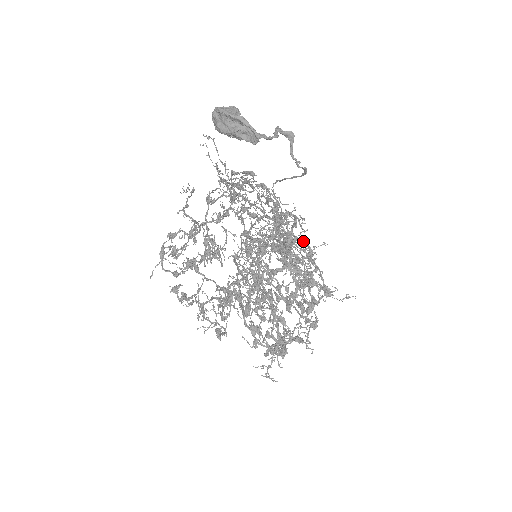
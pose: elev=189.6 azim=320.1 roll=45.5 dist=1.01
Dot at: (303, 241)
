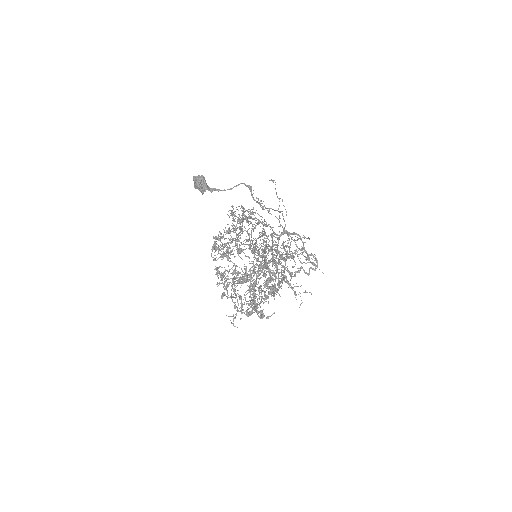
Dot at: (311, 253)
